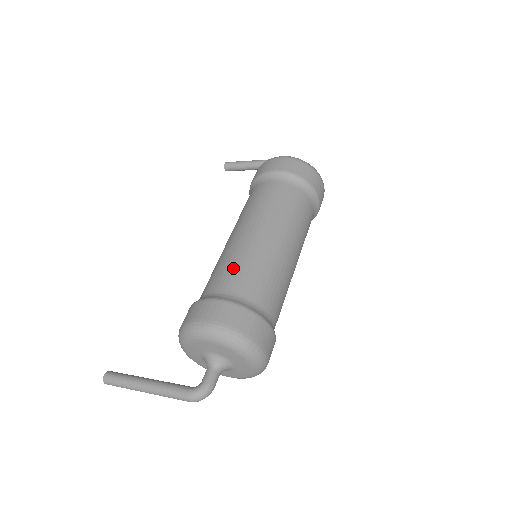
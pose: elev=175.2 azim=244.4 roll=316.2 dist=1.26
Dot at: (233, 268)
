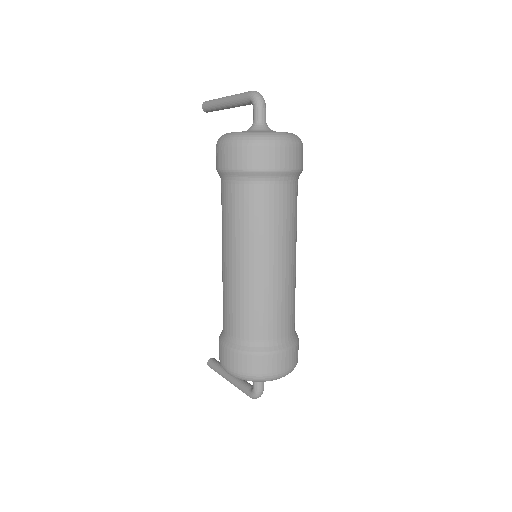
Dot at: (228, 309)
